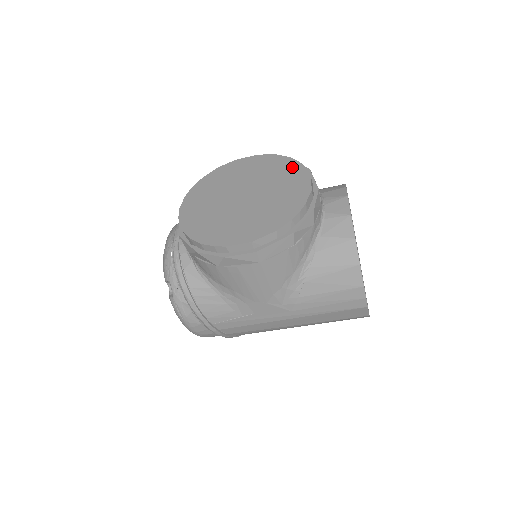
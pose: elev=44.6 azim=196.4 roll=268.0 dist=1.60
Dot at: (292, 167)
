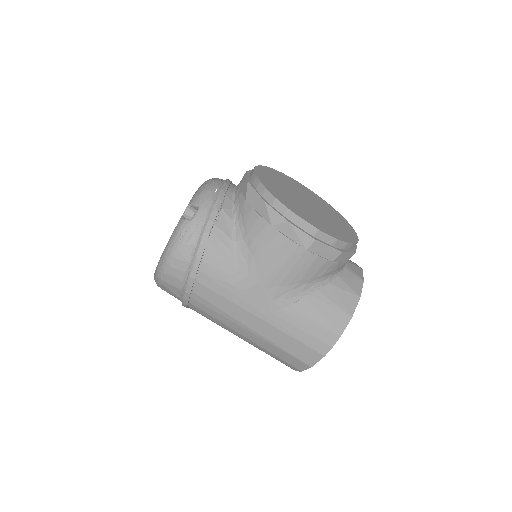
Dot at: (342, 219)
